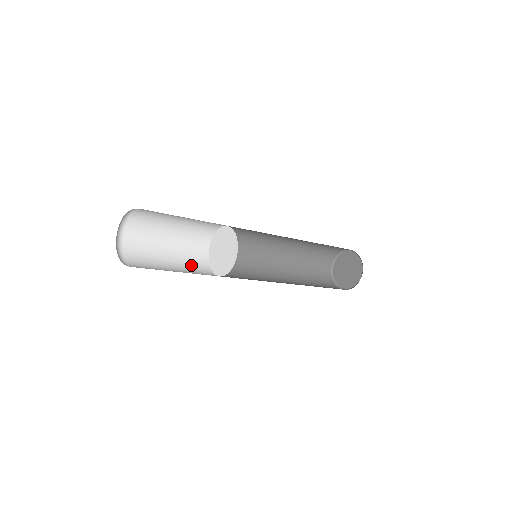
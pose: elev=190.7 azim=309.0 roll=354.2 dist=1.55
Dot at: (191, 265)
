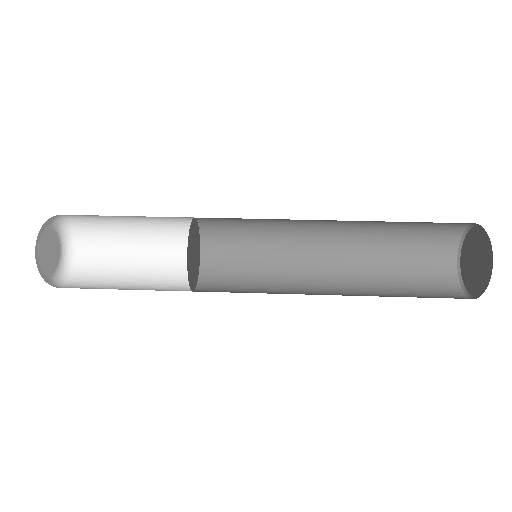
Dot at: (169, 253)
